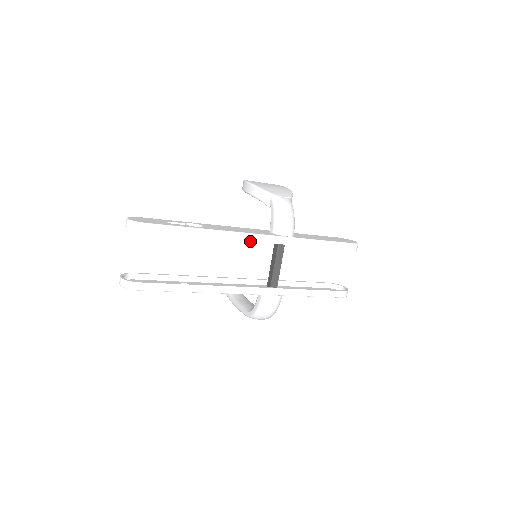
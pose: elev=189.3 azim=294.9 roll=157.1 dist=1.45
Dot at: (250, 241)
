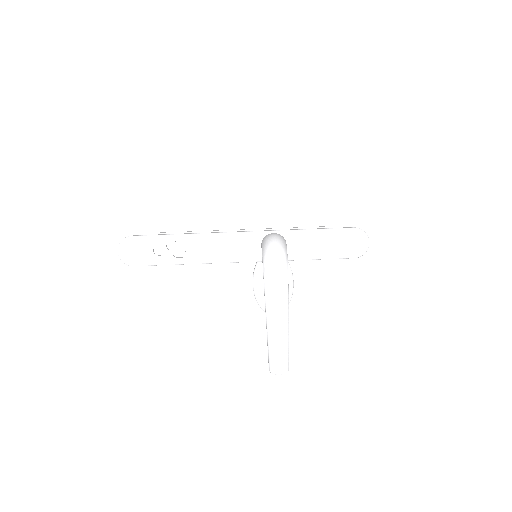
Dot at: (236, 230)
